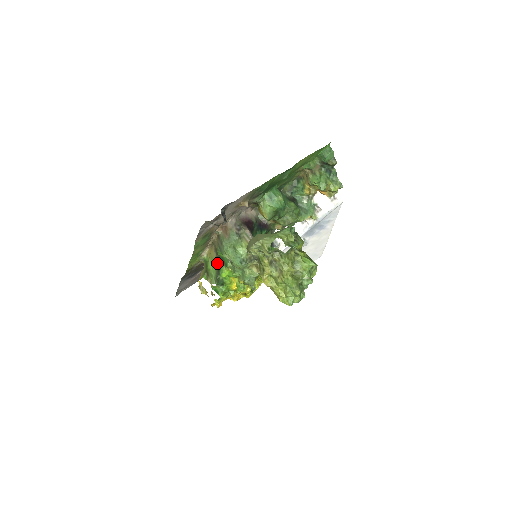
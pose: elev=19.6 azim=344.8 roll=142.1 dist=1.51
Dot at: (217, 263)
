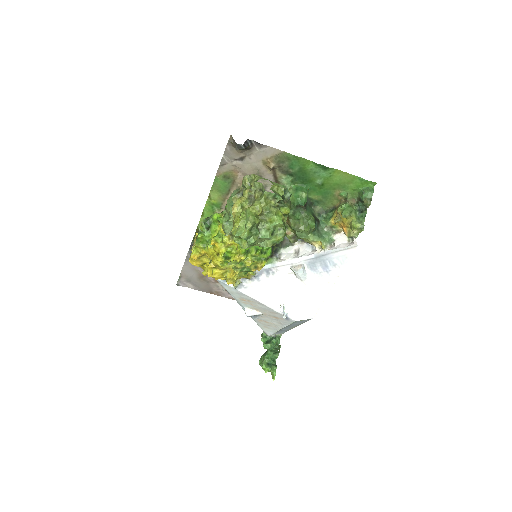
Dot at: occluded
